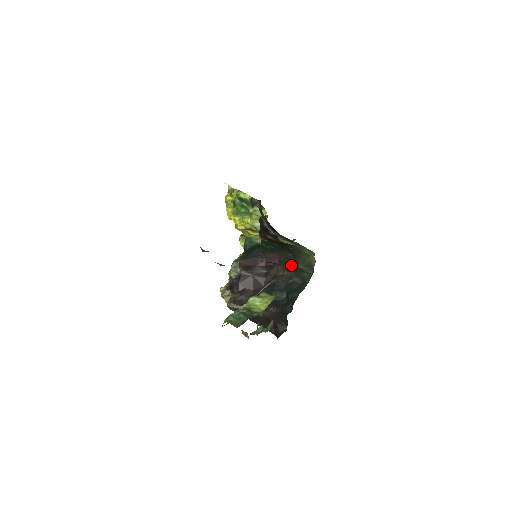
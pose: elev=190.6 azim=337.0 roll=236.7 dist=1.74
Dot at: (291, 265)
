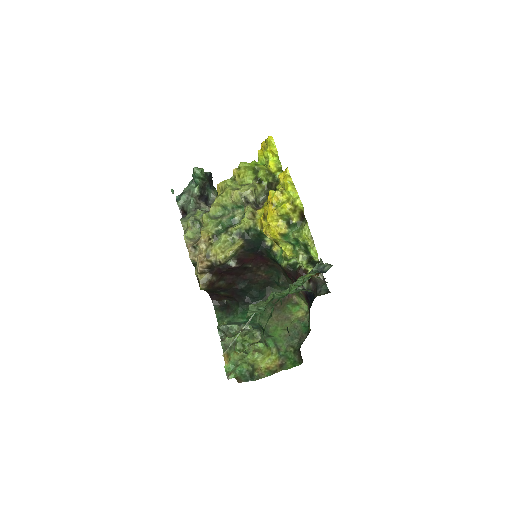
Dot at: (273, 273)
